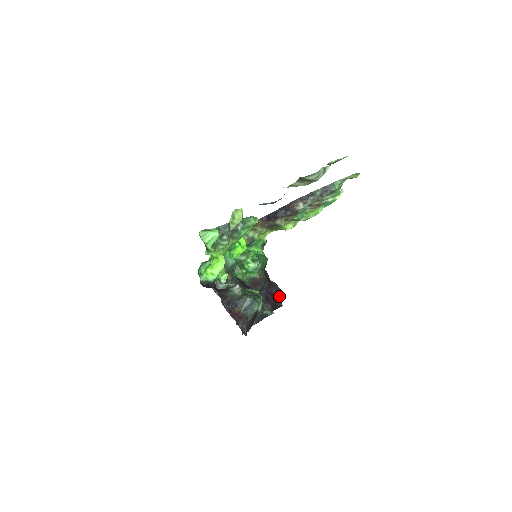
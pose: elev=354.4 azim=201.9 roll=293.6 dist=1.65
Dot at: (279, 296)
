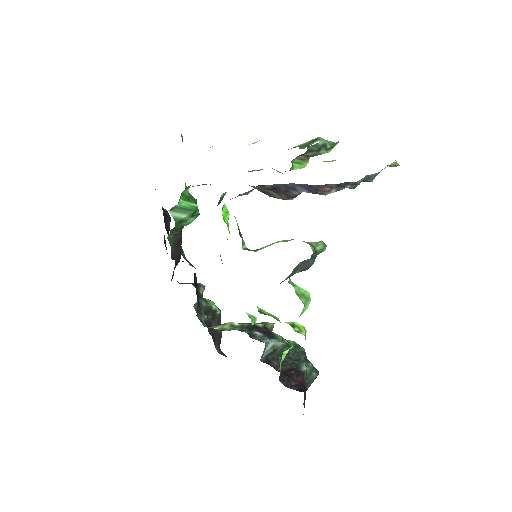
Dot at: occluded
